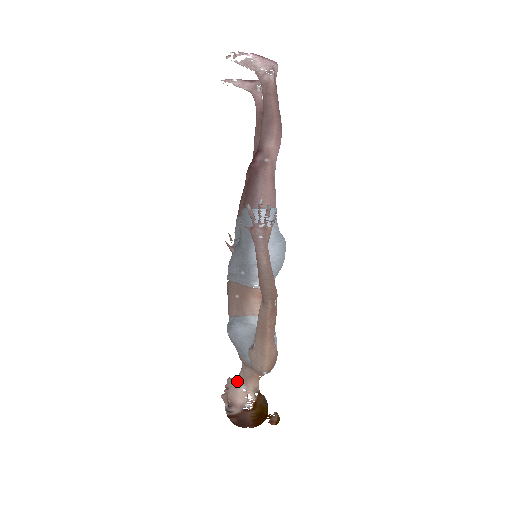
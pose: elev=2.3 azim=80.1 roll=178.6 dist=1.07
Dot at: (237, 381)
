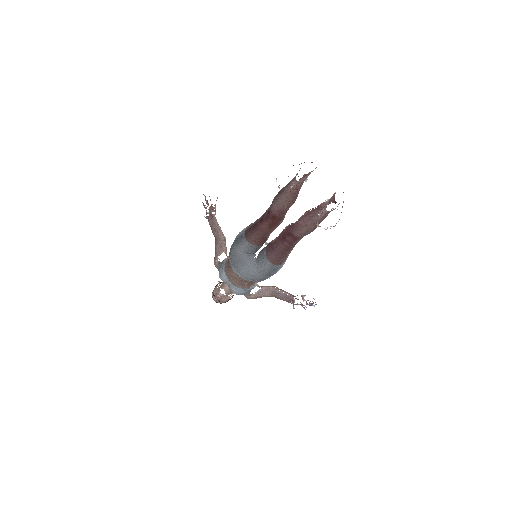
Dot at: (227, 295)
